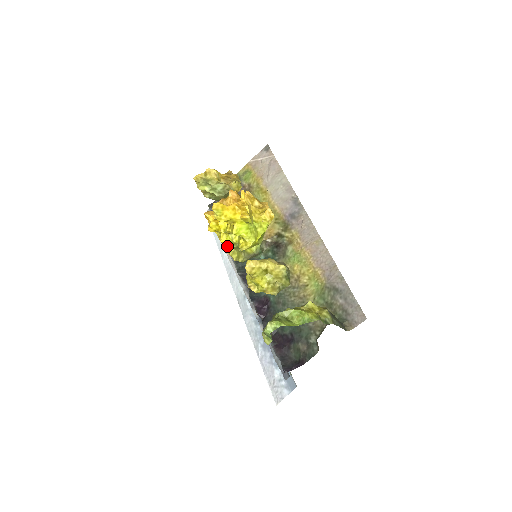
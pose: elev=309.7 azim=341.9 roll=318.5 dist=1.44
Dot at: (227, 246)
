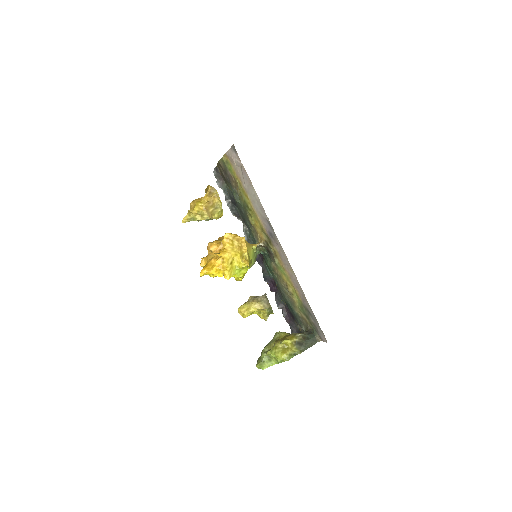
Dot at: occluded
